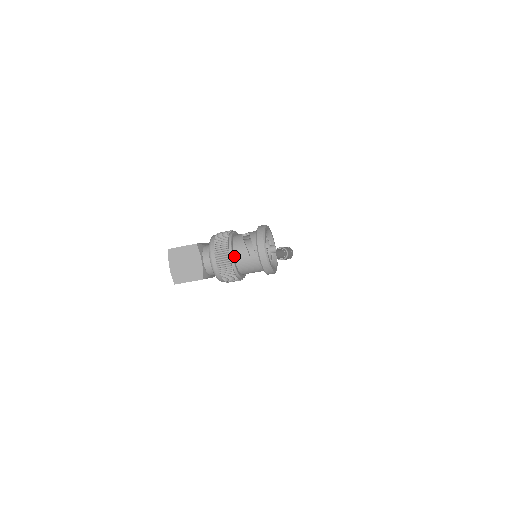
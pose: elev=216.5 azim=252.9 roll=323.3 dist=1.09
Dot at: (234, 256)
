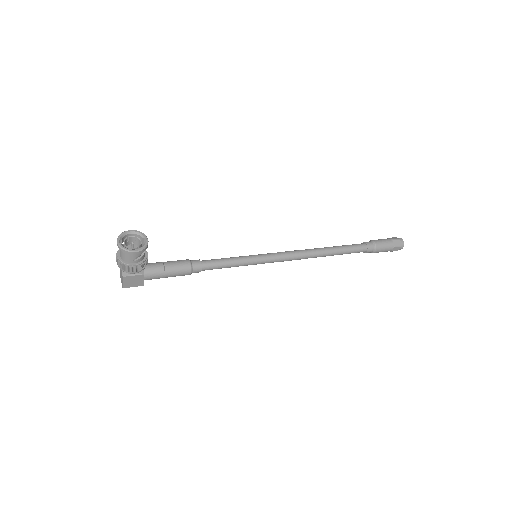
Dot at: (120, 256)
